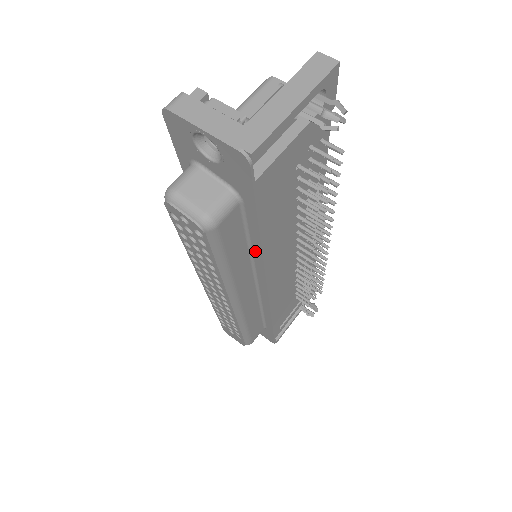
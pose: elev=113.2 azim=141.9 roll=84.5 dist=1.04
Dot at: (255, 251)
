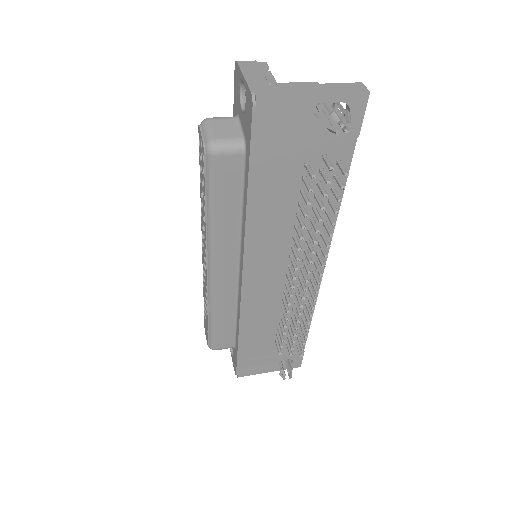
Dot at: (243, 221)
